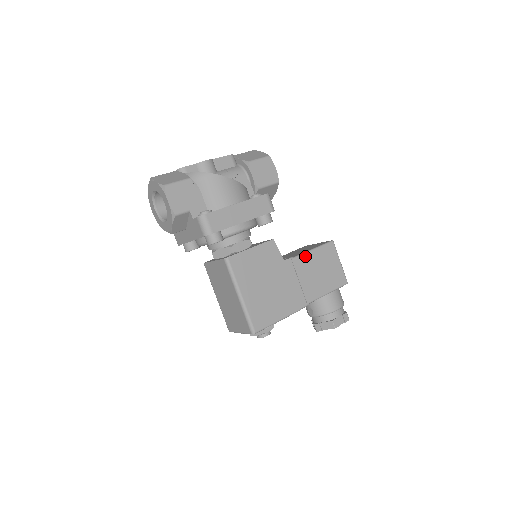
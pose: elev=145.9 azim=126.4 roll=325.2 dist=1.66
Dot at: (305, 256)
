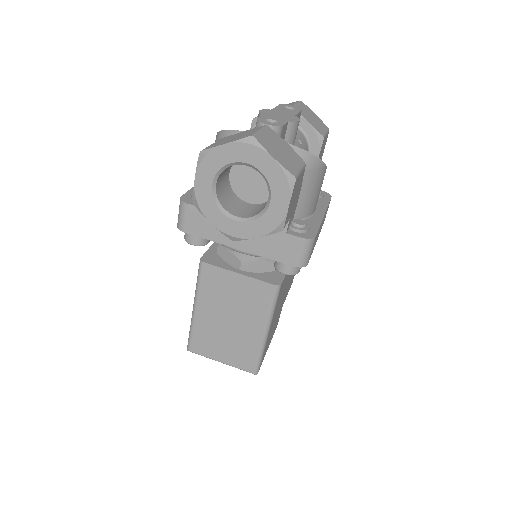
Dot at: occluded
